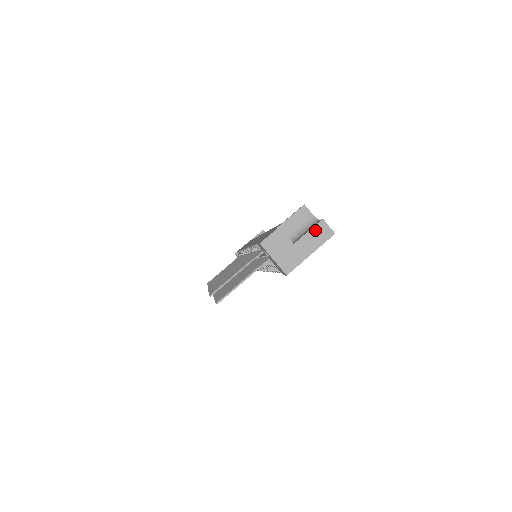
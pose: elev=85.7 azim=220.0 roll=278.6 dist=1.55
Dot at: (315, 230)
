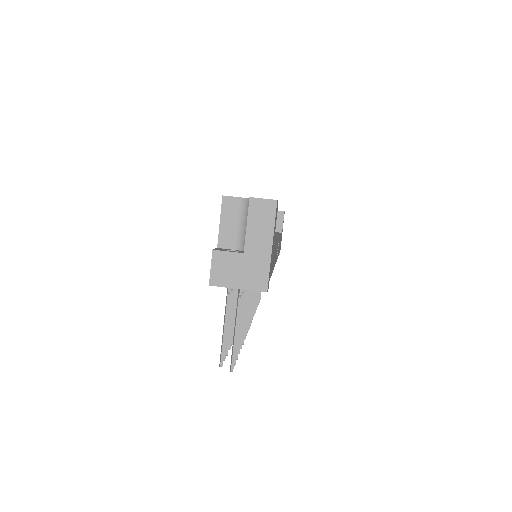
Dot at: (252, 217)
